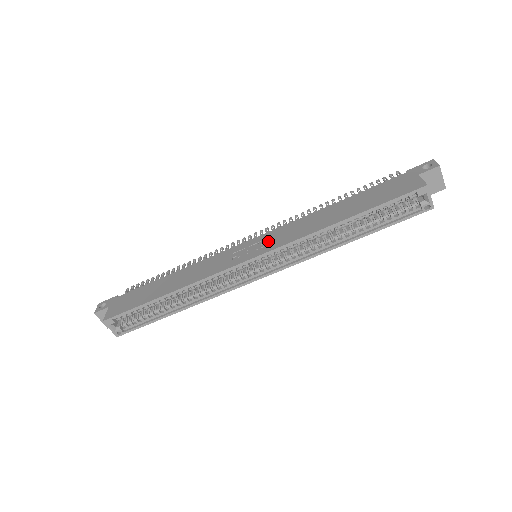
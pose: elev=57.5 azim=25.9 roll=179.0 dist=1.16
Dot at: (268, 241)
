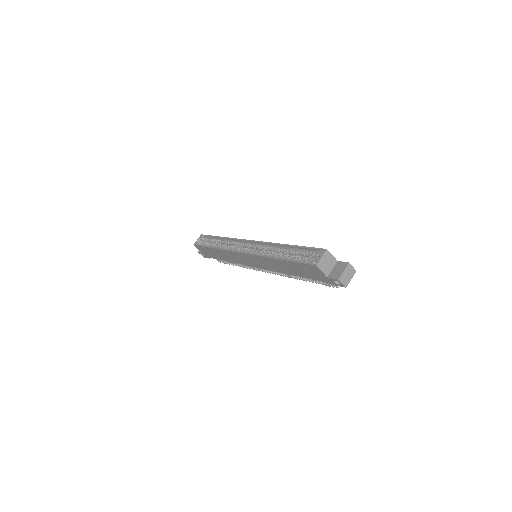
Dot at: occluded
